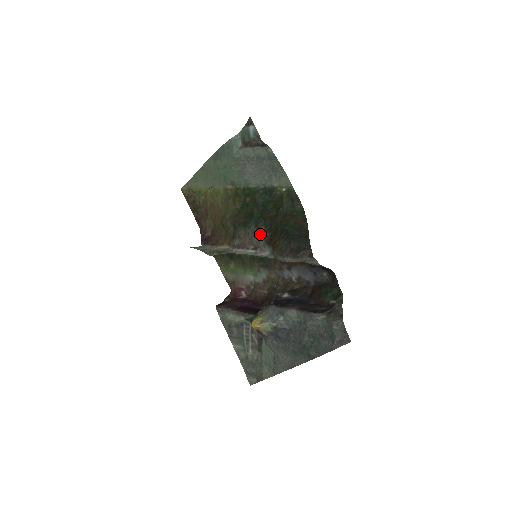
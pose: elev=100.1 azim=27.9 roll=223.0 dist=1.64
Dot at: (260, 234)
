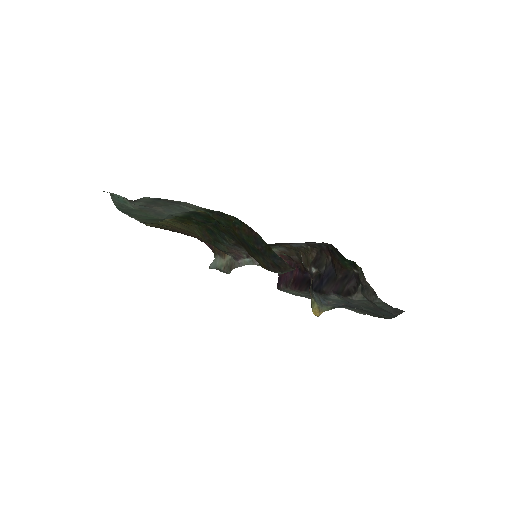
Dot at: (236, 244)
